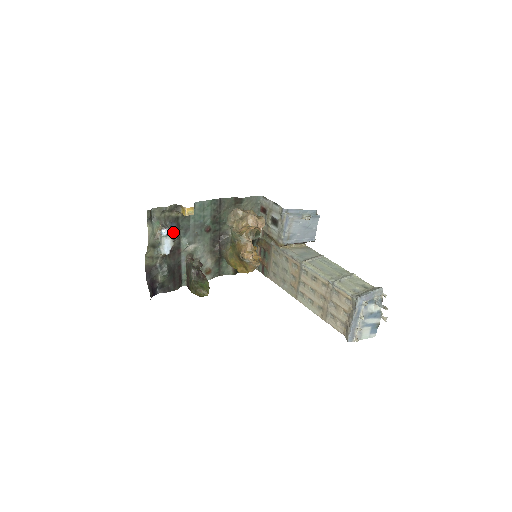
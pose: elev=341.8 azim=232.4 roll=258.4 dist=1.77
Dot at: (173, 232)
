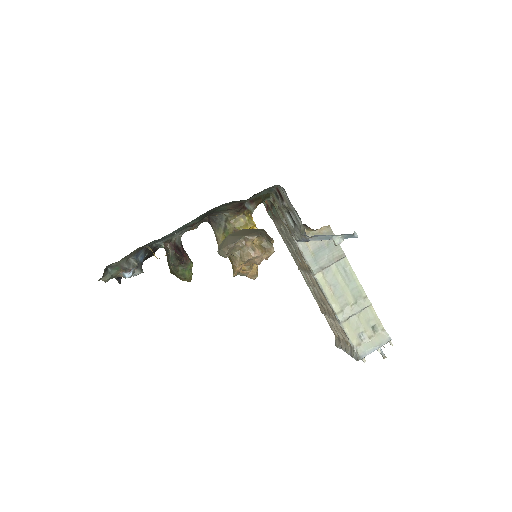
Dot at: (140, 260)
